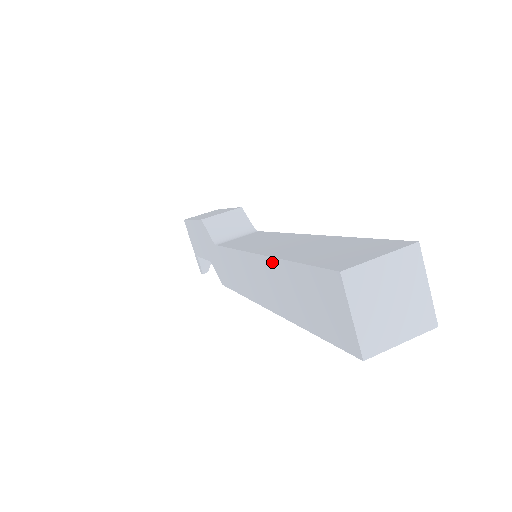
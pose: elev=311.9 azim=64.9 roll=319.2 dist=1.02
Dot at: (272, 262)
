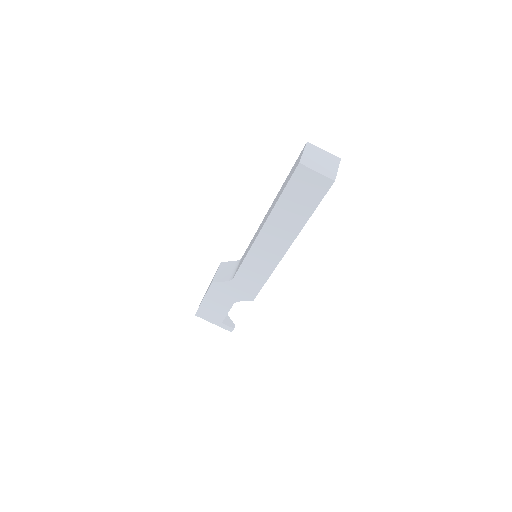
Dot at: (272, 216)
